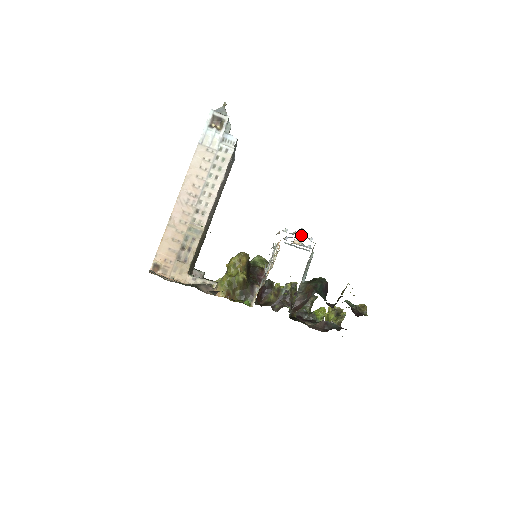
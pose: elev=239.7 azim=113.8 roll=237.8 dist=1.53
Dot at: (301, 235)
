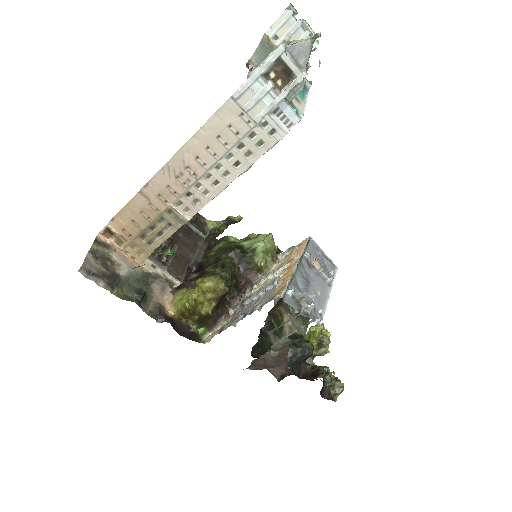
Dot at: (308, 308)
